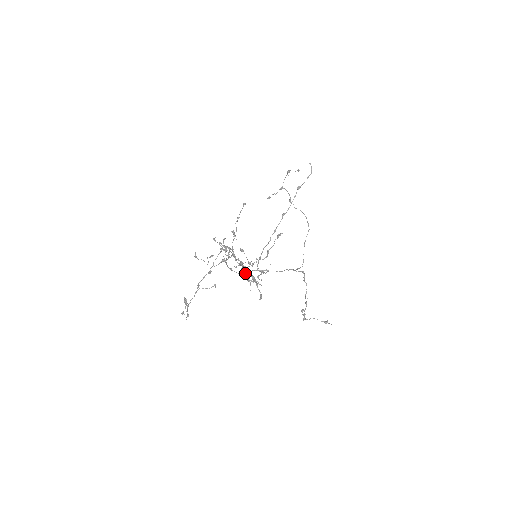
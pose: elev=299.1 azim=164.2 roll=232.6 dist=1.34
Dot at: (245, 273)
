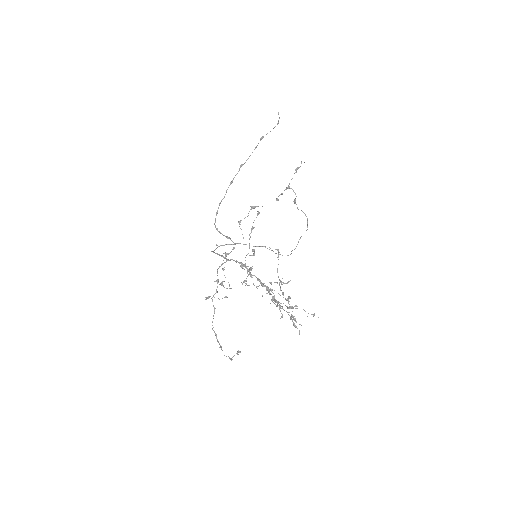
Dot at: (292, 320)
